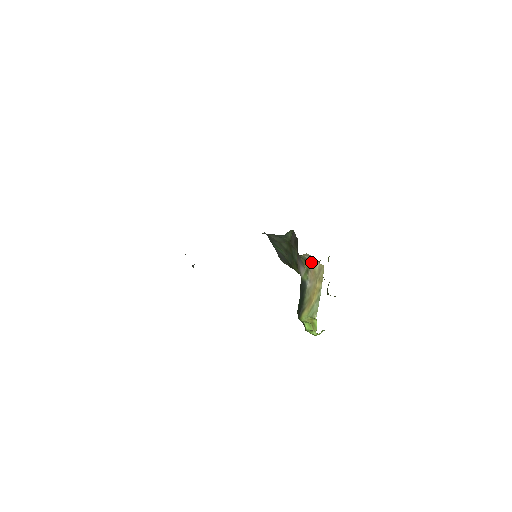
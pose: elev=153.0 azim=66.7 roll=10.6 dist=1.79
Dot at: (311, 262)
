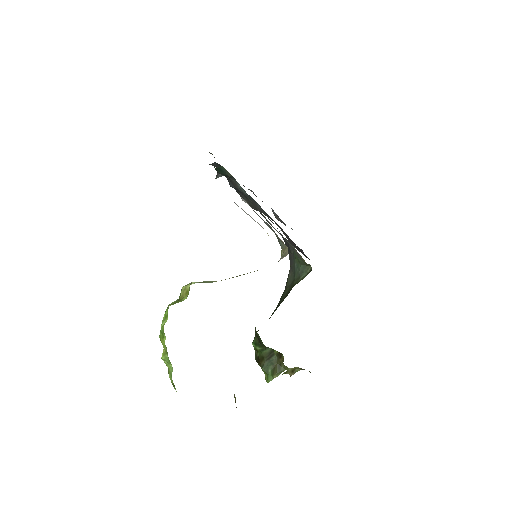
Dot at: occluded
